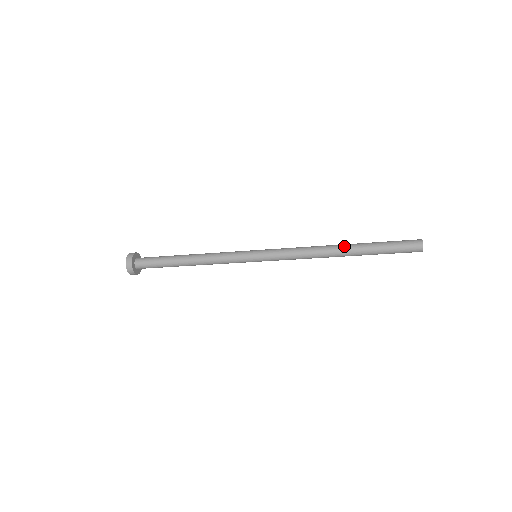
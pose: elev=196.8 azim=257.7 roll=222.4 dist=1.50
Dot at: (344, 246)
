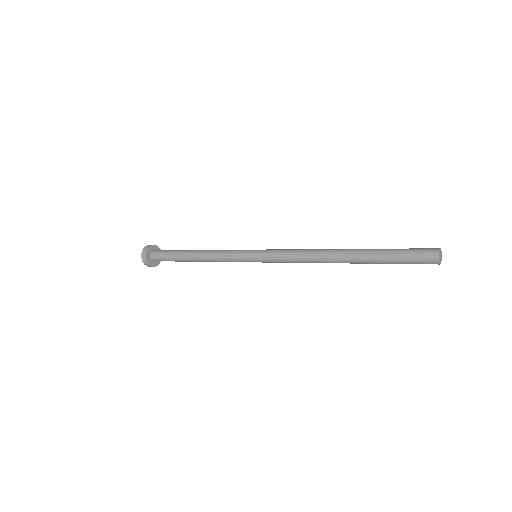
Dot at: (344, 253)
